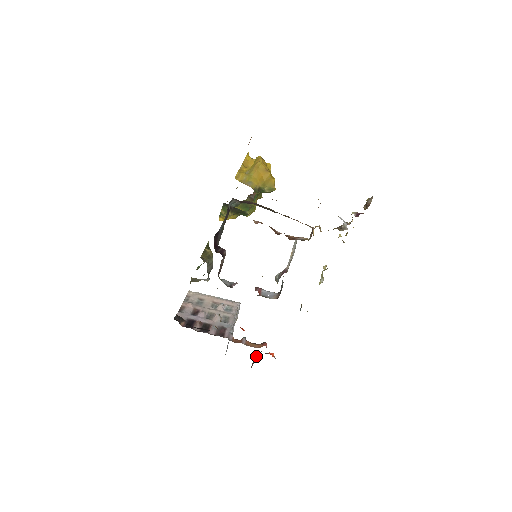
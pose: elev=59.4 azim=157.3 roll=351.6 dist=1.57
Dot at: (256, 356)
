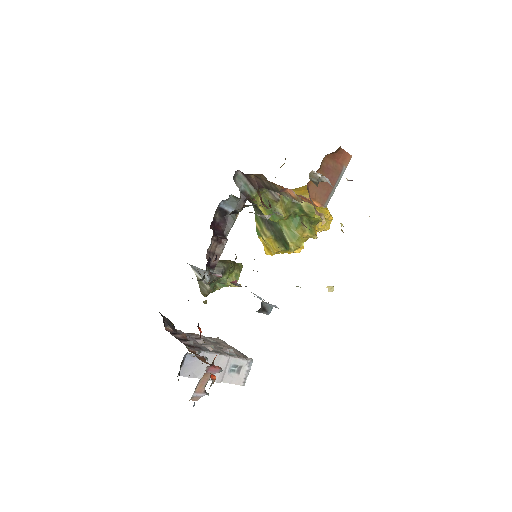
Dot at: occluded
